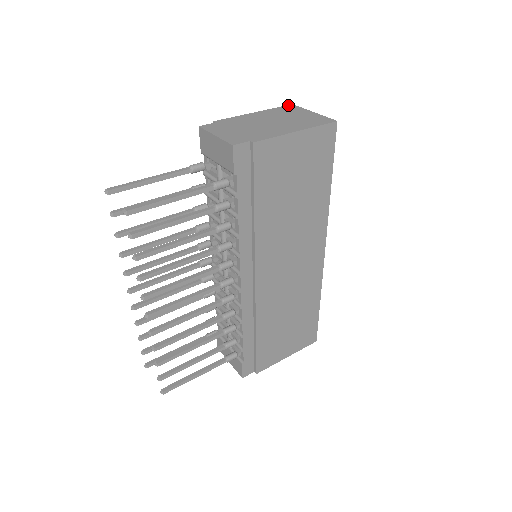
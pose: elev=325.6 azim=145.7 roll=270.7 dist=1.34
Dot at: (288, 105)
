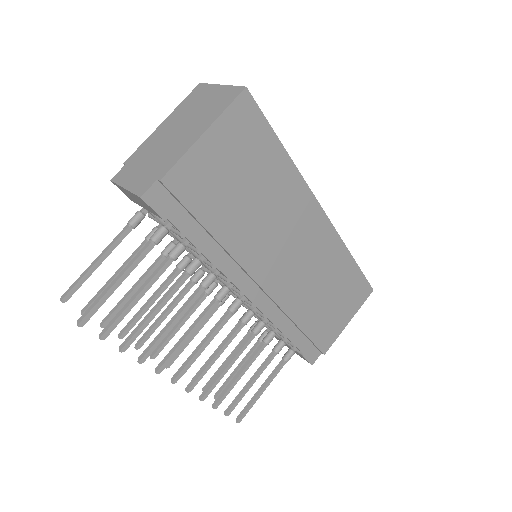
Dot at: (195, 88)
